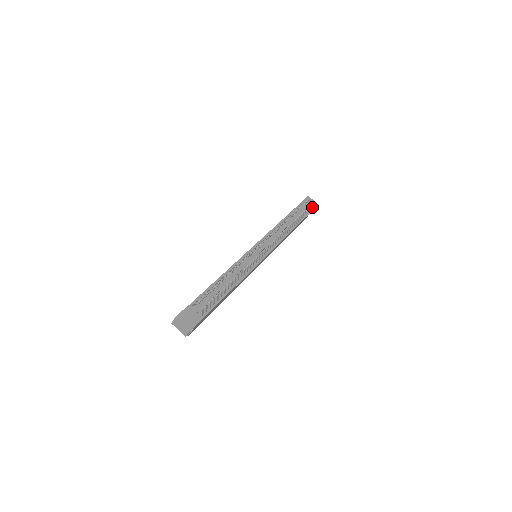
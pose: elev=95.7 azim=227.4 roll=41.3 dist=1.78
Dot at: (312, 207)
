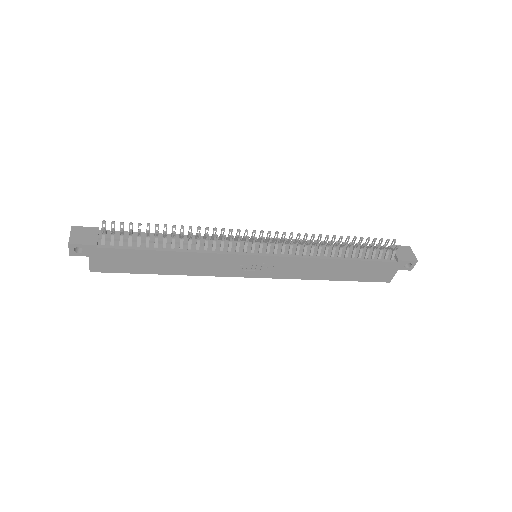
Dot at: (402, 257)
